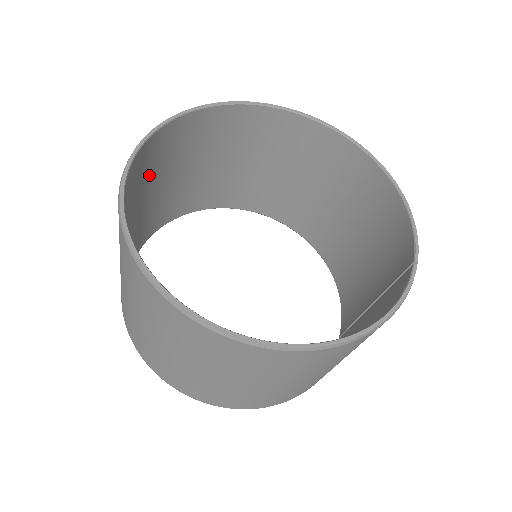
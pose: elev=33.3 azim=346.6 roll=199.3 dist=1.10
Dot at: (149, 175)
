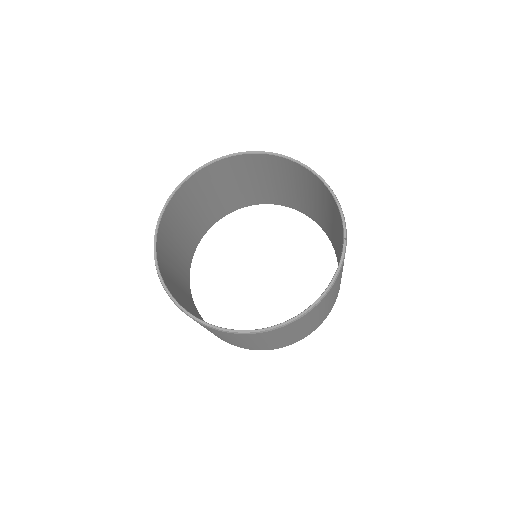
Dot at: (171, 237)
